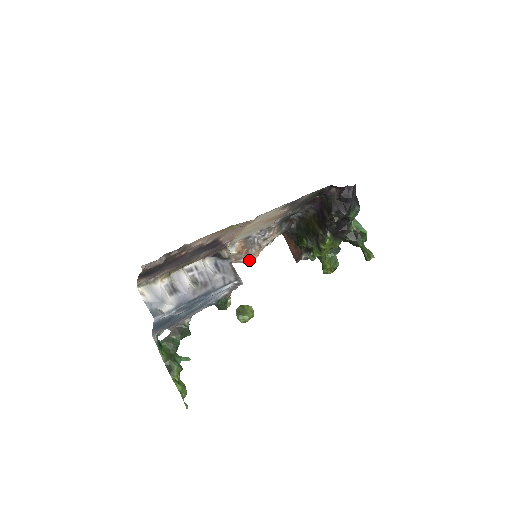
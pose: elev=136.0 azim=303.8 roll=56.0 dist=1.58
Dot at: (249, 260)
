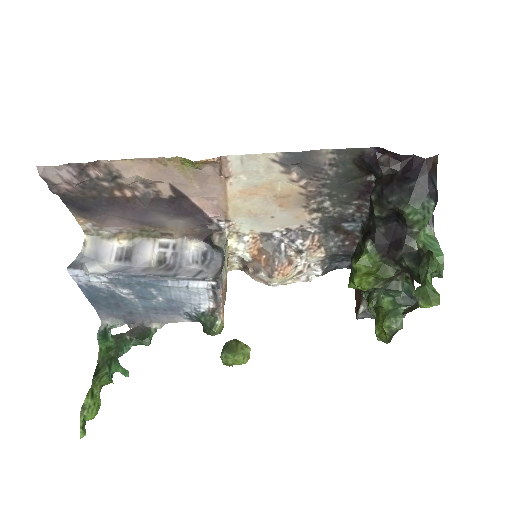
Dot at: (273, 280)
